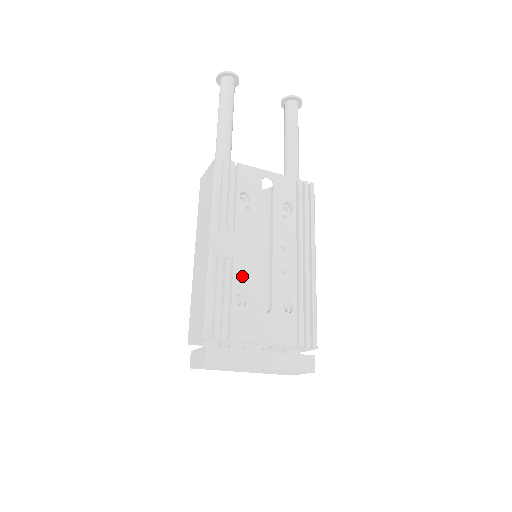
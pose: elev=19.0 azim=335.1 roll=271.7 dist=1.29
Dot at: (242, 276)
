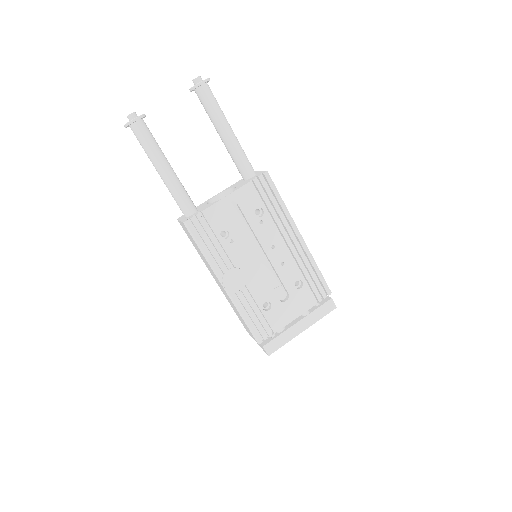
Dot at: (258, 291)
